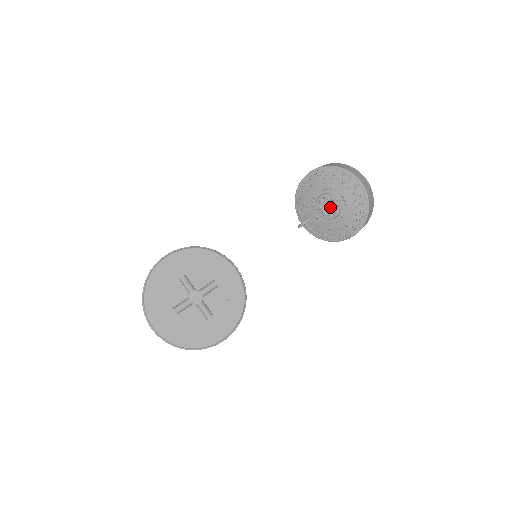
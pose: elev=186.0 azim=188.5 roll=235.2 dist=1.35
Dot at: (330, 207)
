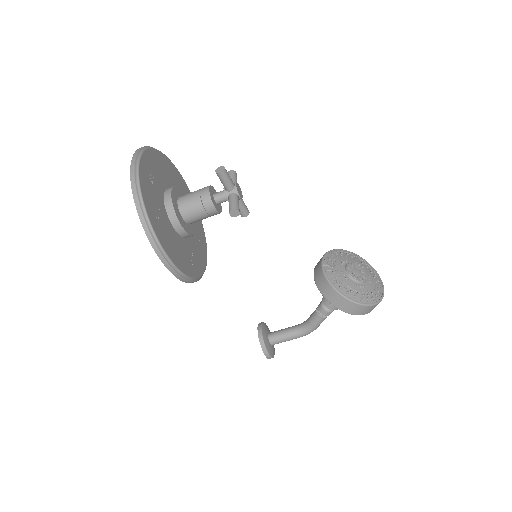
Dot at: (359, 273)
